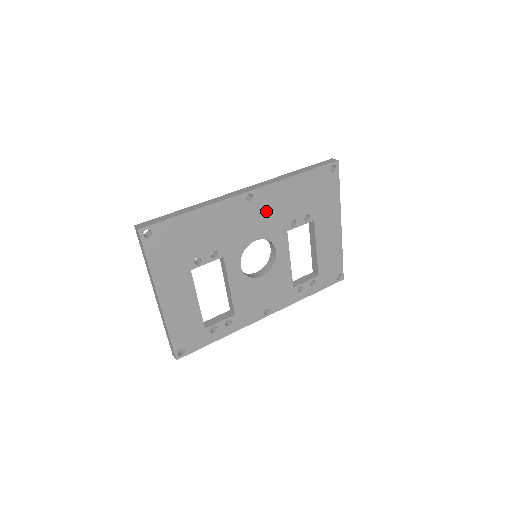
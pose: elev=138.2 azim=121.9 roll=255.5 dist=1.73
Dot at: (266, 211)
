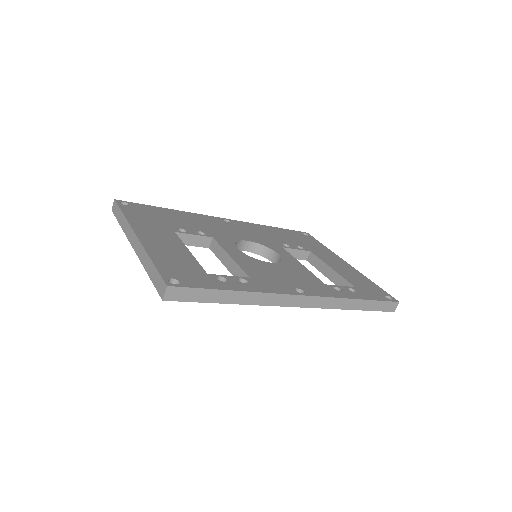
Dot at: (249, 231)
